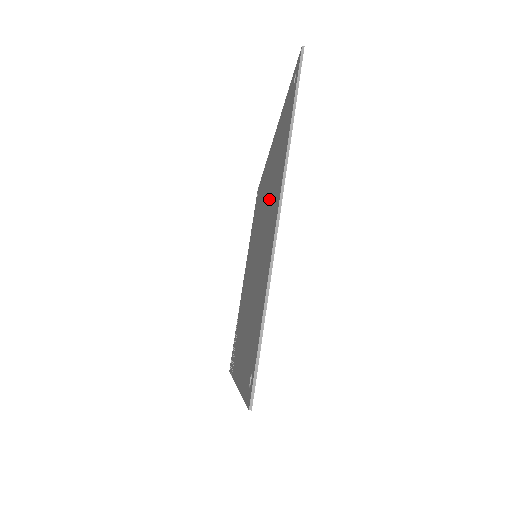
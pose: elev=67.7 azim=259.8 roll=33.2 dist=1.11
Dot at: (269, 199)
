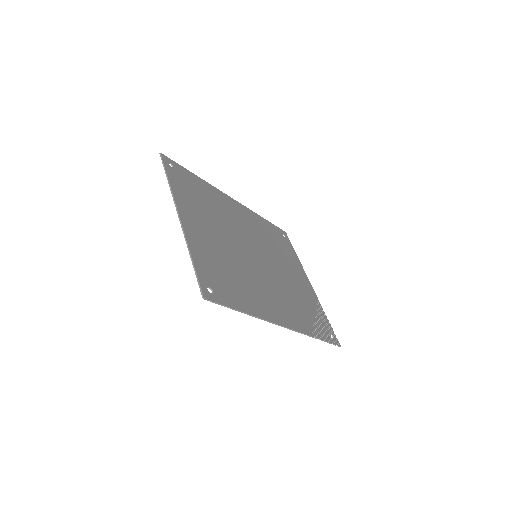
Dot at: (216, 221)
